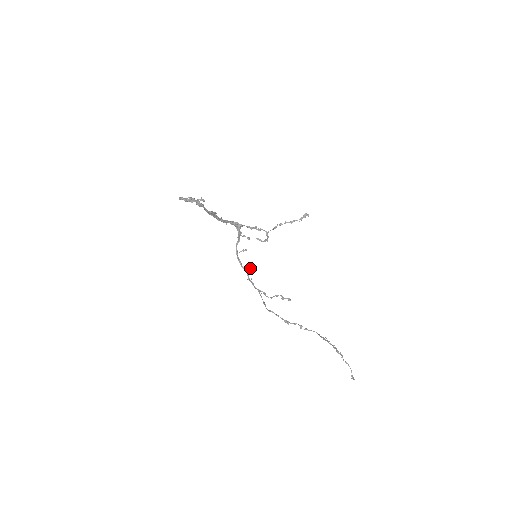
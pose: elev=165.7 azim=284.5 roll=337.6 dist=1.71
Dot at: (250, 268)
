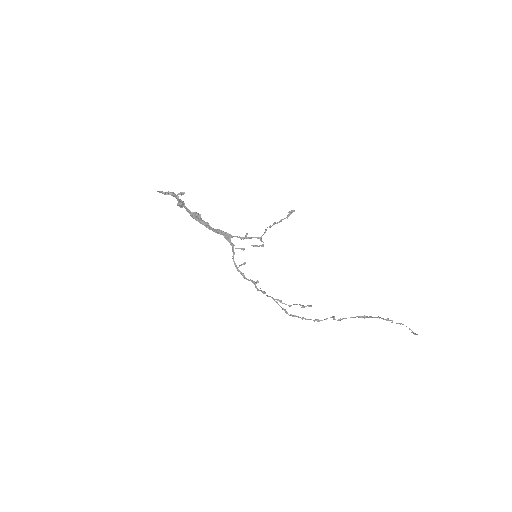
Dot at: (256, 281)
